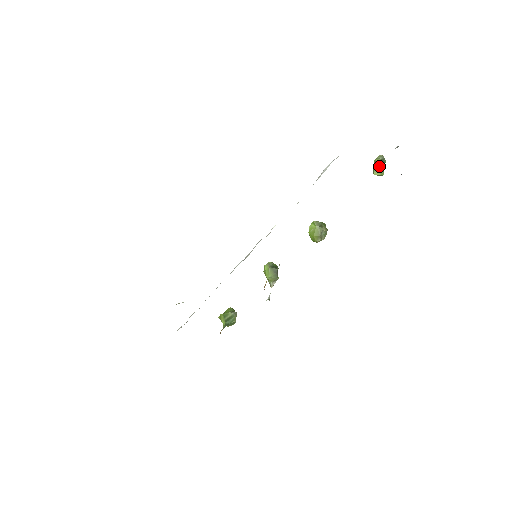
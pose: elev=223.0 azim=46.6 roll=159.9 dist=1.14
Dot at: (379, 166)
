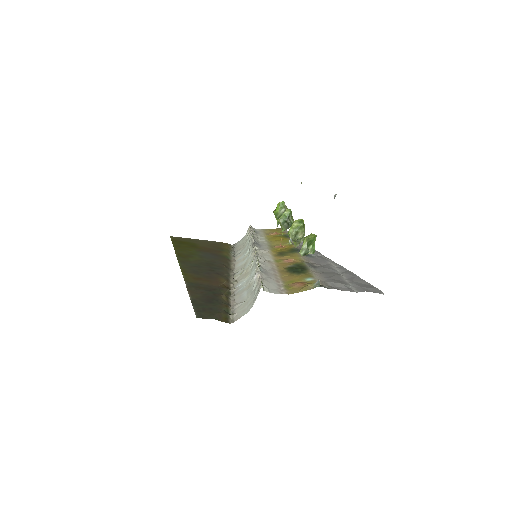
Dot at: (305, 254)
